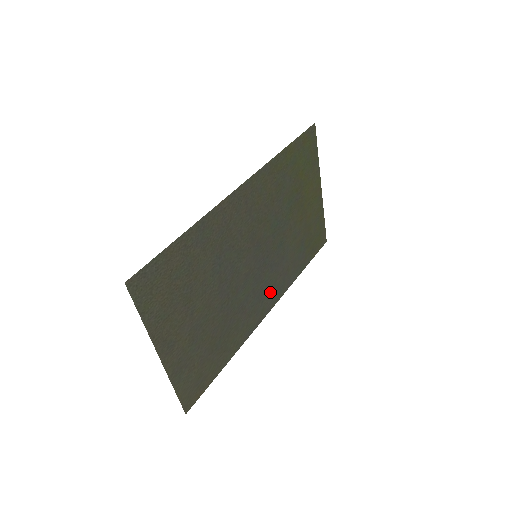
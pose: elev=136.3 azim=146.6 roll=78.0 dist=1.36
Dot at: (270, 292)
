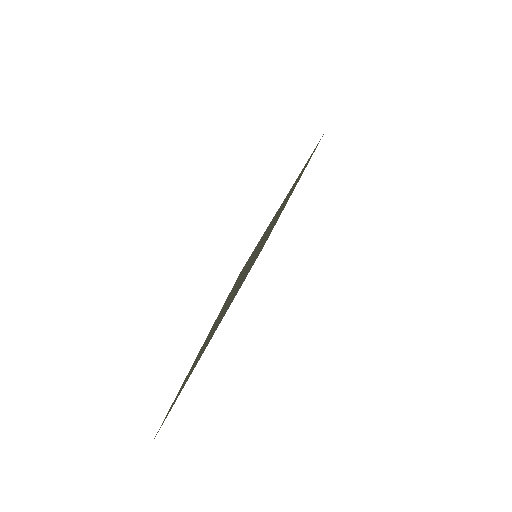
Dot at: occluded
